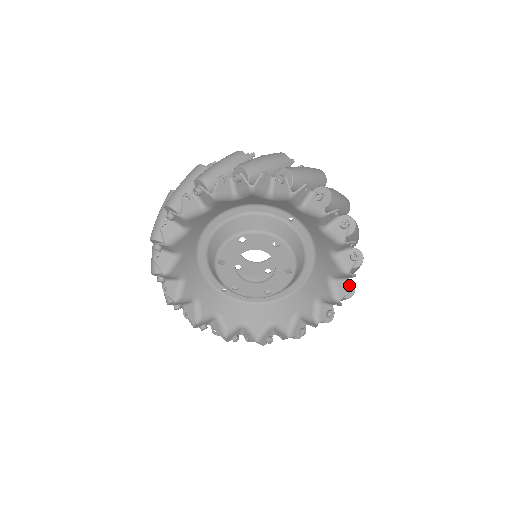
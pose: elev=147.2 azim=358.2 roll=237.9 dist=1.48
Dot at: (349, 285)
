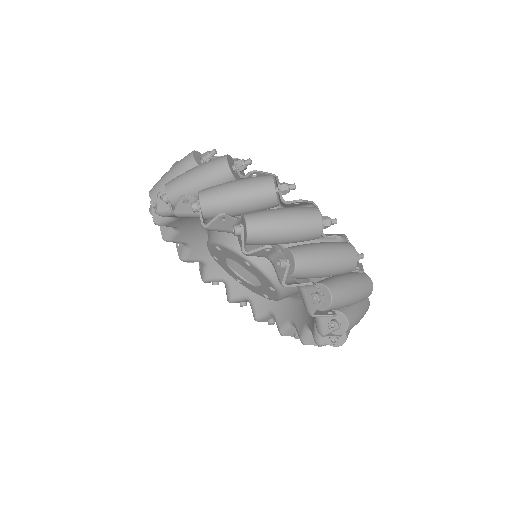
Dot at: occluded
